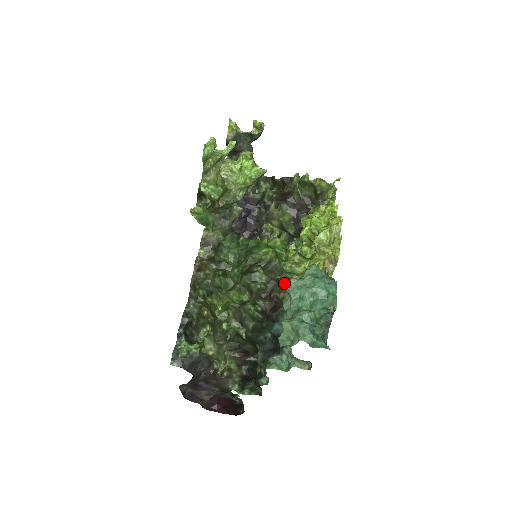
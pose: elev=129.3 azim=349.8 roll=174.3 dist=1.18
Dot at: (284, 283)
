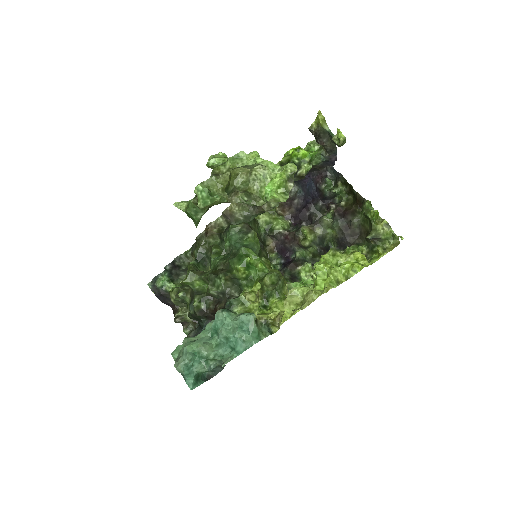
Dot at: occluded
